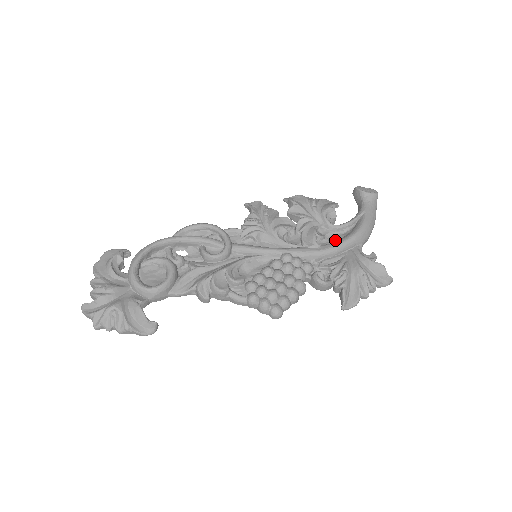
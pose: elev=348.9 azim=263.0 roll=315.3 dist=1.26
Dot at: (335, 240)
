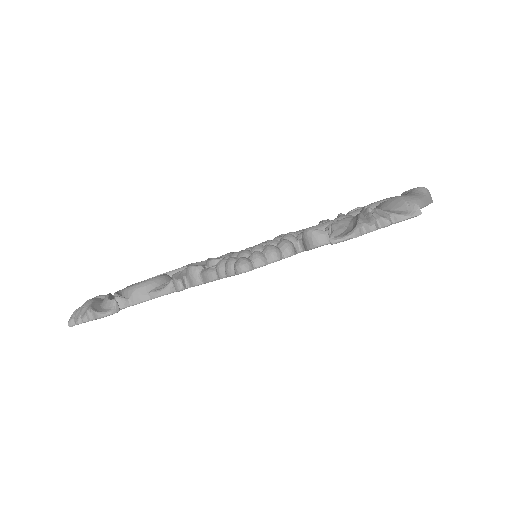
Dot at: occluded
